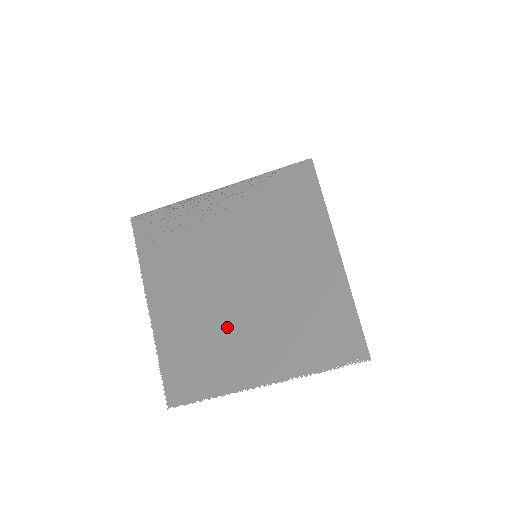
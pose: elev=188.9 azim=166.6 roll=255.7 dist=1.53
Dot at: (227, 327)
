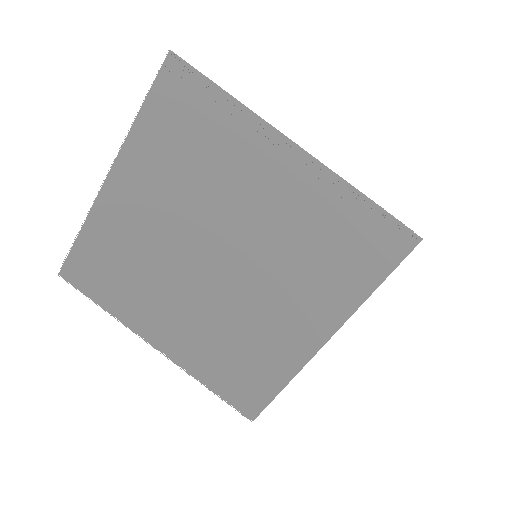
Dot at: (166, 278)
